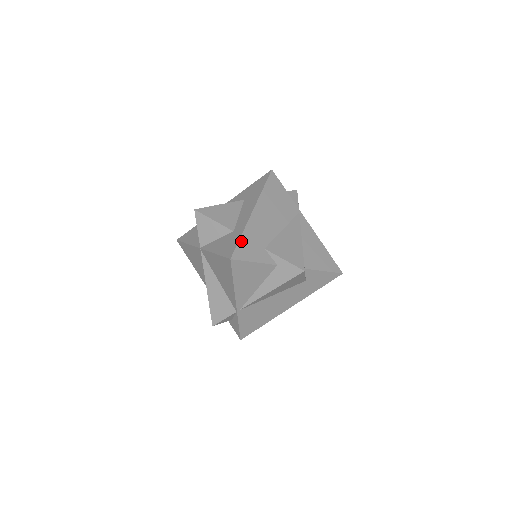
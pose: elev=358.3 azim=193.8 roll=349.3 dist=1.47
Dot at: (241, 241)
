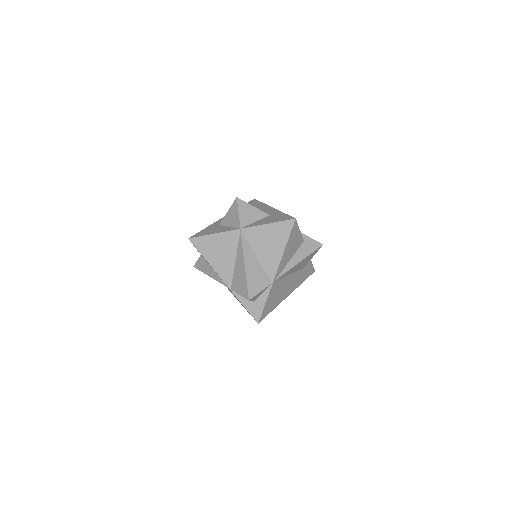
Dot at: occluded
